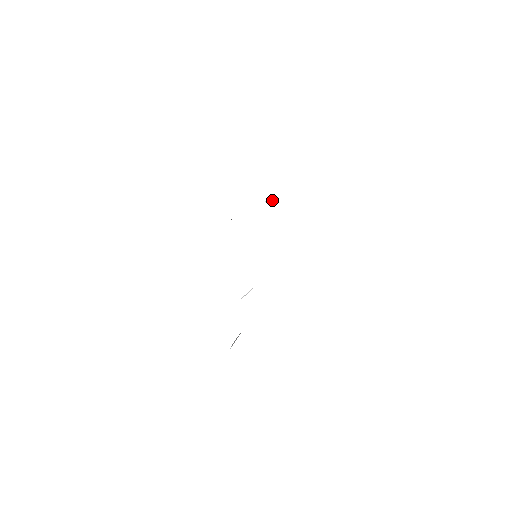
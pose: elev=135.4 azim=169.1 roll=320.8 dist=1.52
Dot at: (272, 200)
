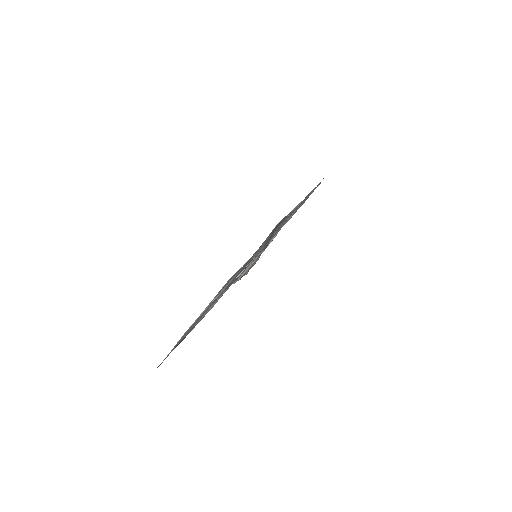
Dot at: occluded
